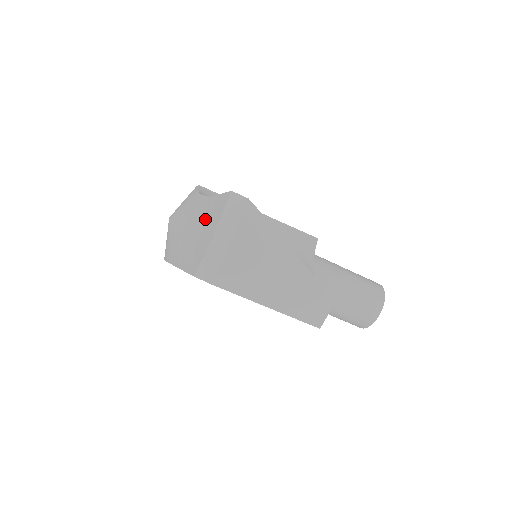
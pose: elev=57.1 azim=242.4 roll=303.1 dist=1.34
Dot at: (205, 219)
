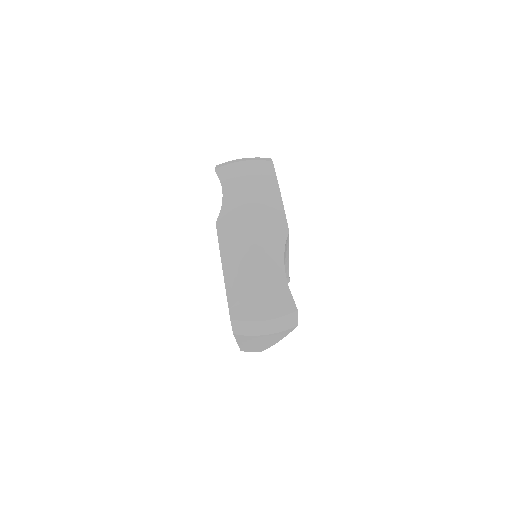
Dot at: (270, 295)
